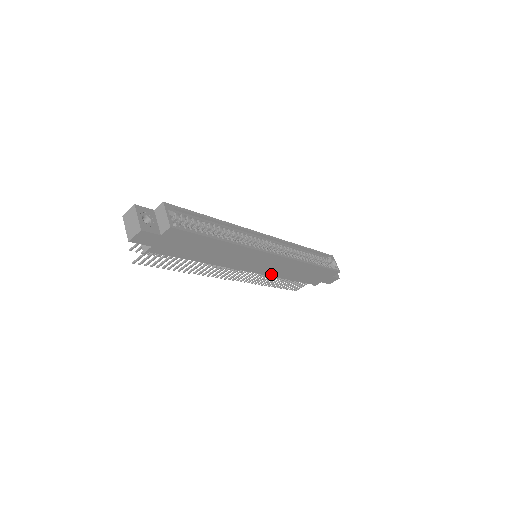
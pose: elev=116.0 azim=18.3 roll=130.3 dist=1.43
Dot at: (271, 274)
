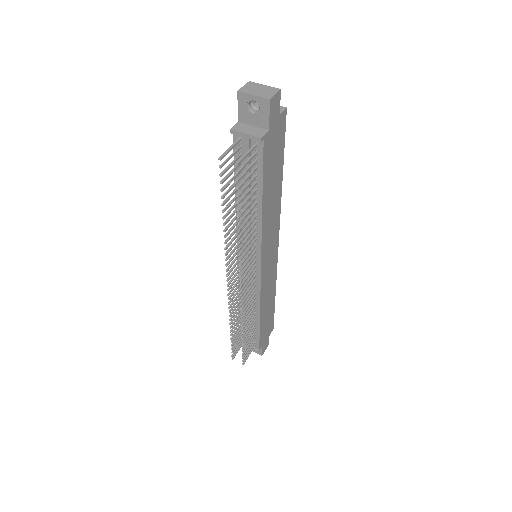
Dot at: (261, 291)
